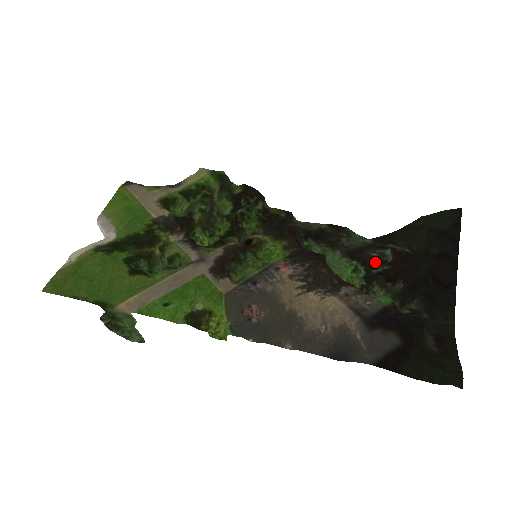
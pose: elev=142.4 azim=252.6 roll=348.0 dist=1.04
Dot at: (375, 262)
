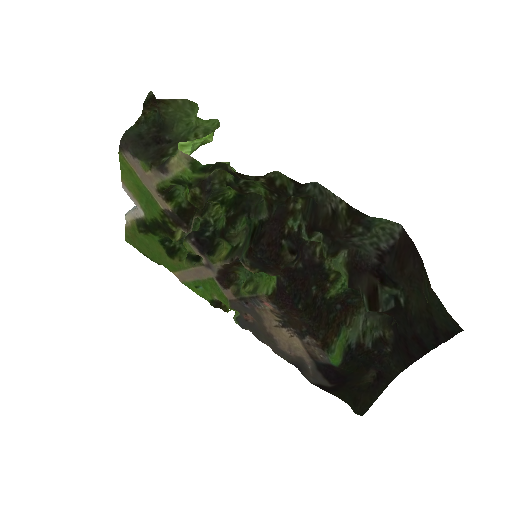
Dot at: (362, 299)
